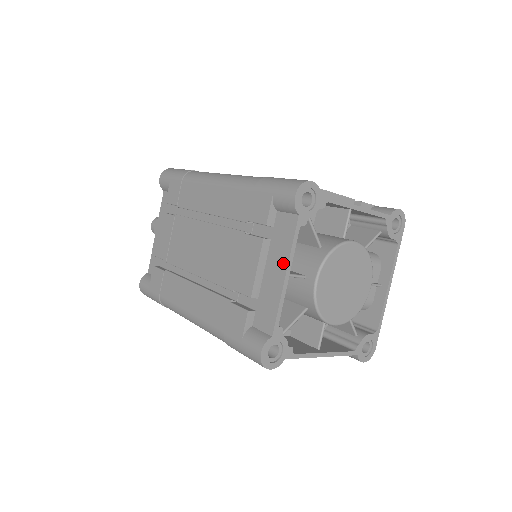
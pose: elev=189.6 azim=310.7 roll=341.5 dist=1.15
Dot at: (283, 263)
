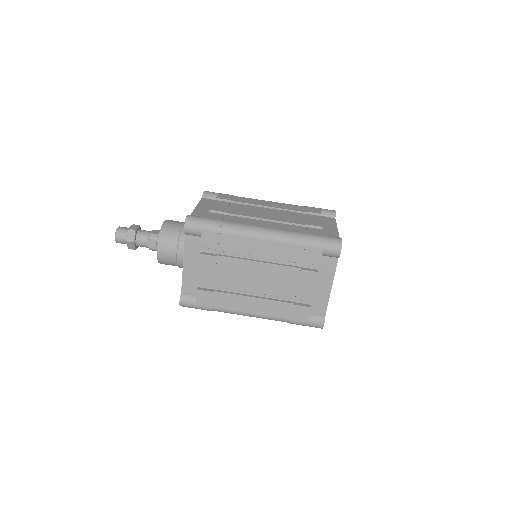
Dot at: (334, 226)
